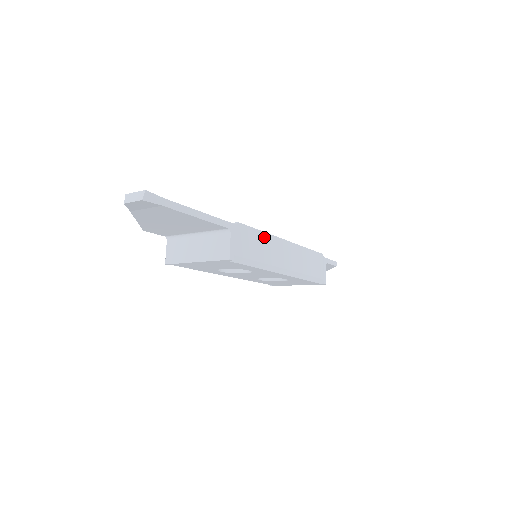
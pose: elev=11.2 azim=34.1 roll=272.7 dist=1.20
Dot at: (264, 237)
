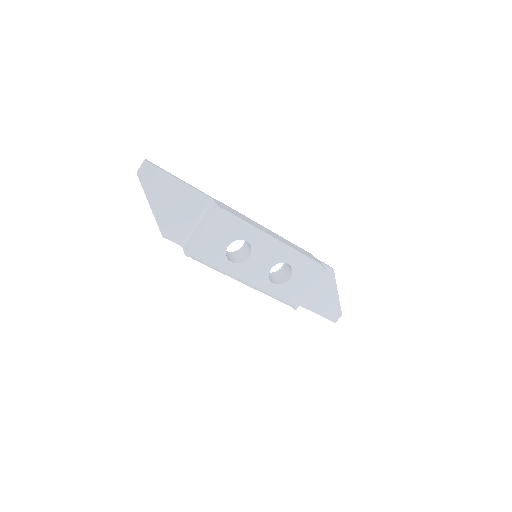
Dot at: (245, 217)
